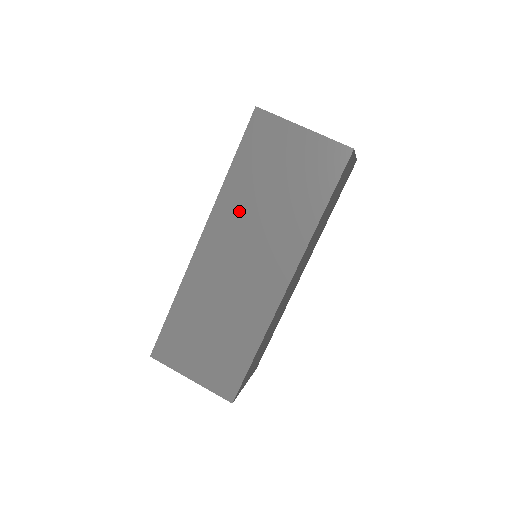
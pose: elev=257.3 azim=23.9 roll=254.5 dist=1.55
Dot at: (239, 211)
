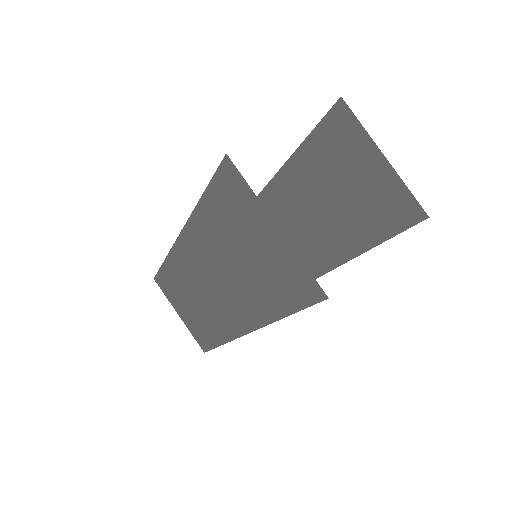
Dot at: (208, 245)
